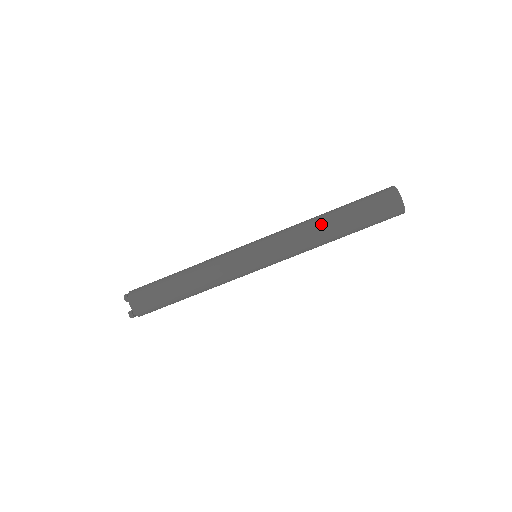
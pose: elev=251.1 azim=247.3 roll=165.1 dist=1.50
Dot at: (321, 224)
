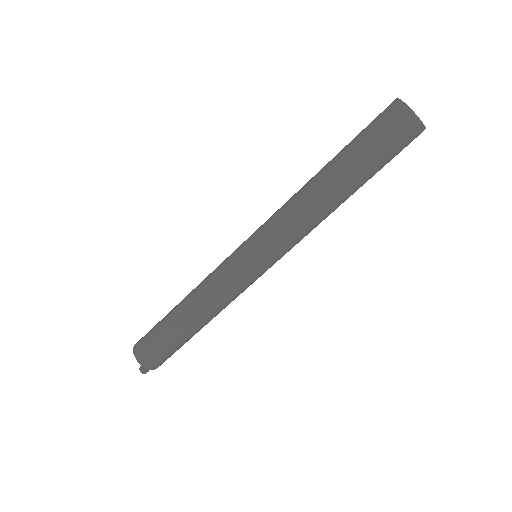
Dot at: (313, 183)
